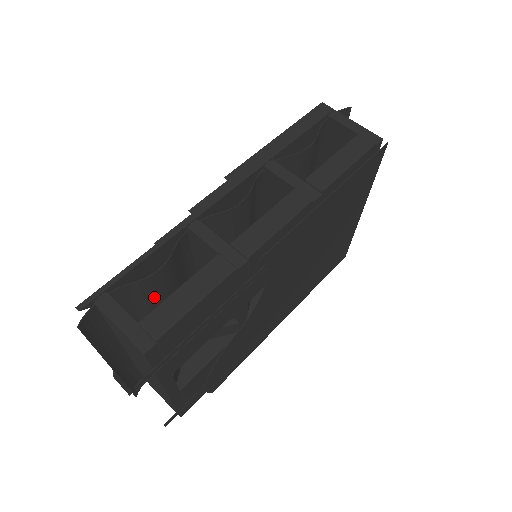
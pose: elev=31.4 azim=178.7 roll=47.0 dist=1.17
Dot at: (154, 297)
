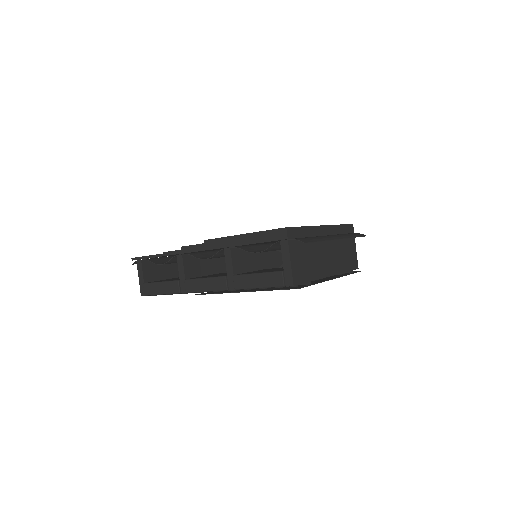
Dot at: occluded
